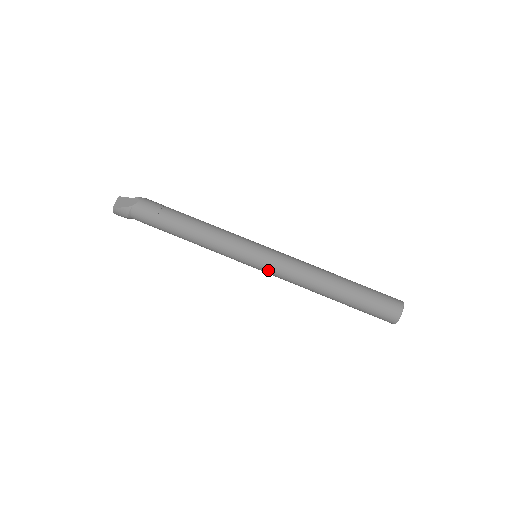
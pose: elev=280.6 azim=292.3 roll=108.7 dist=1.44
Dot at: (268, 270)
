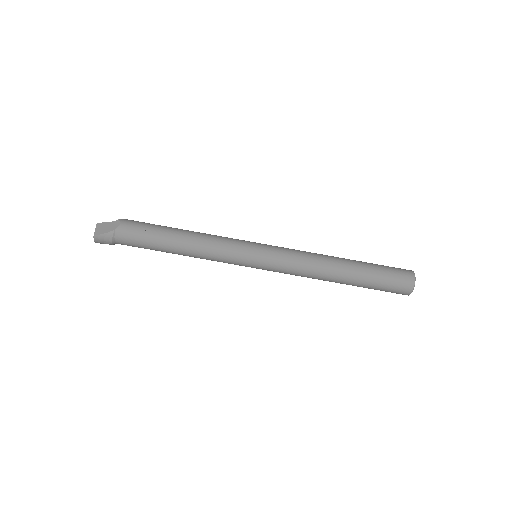
Dot at: (272, 267)
